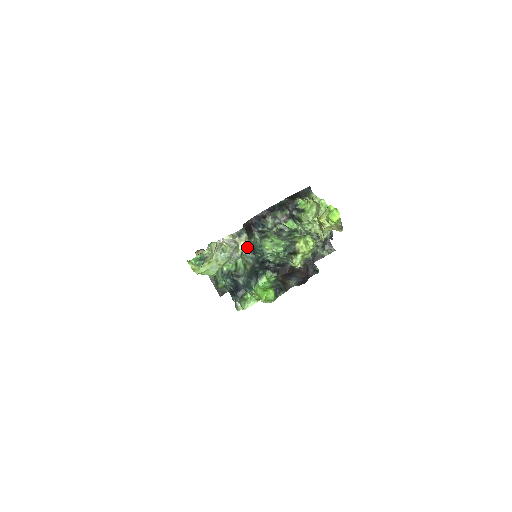
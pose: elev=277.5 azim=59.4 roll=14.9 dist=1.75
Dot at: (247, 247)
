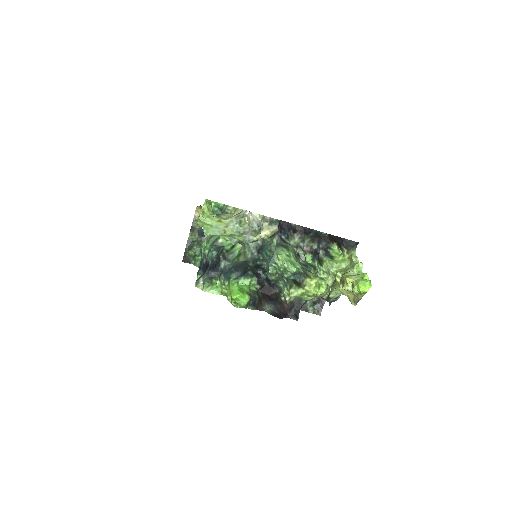
Dot at: (257, 241)
